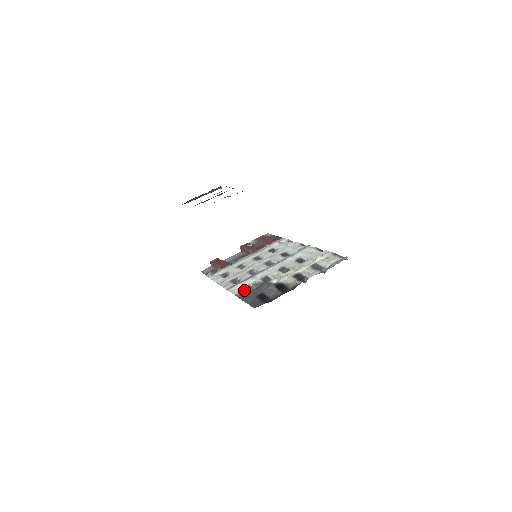
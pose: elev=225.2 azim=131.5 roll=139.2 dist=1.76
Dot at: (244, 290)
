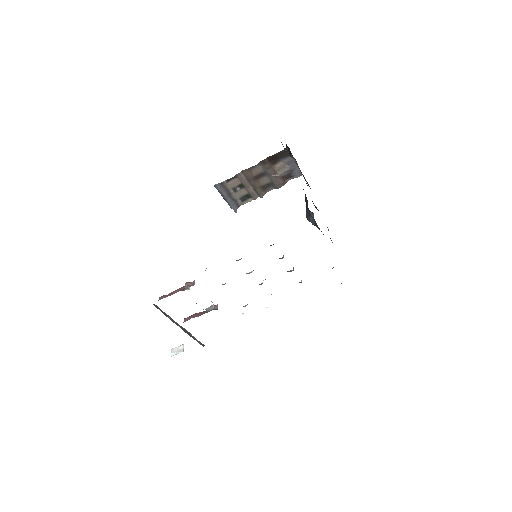
Dot at: occluded
